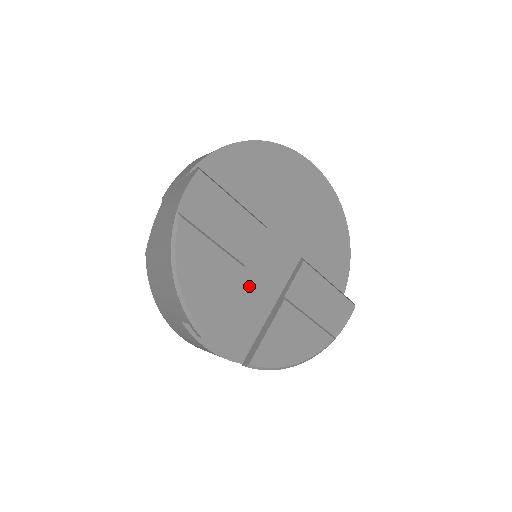
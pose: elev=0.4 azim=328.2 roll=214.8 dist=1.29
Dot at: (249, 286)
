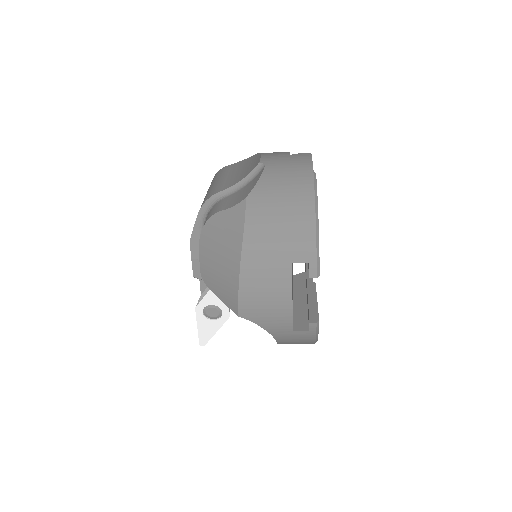
Dot at: occluded
